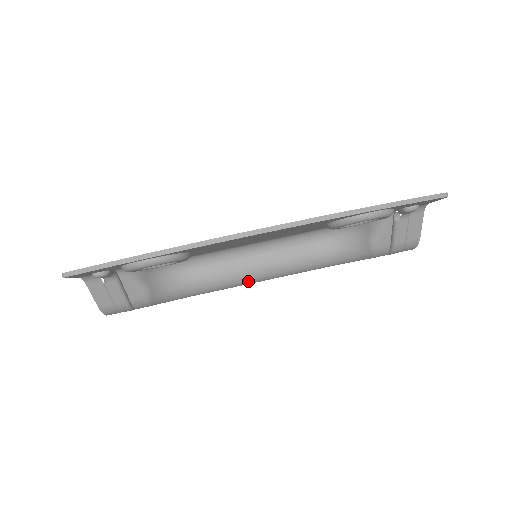
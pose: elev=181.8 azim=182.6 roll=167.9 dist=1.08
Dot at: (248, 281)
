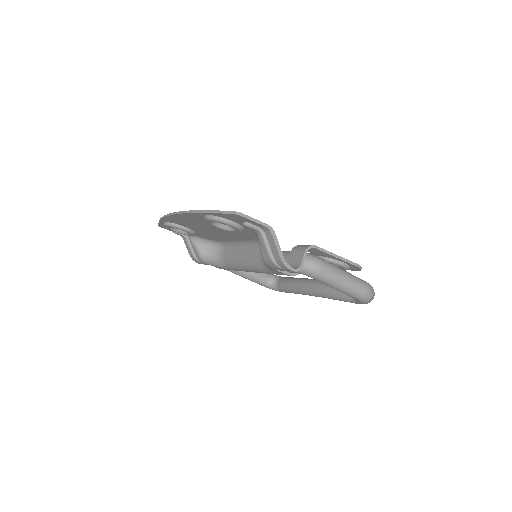
Dot at: (240, 267)
